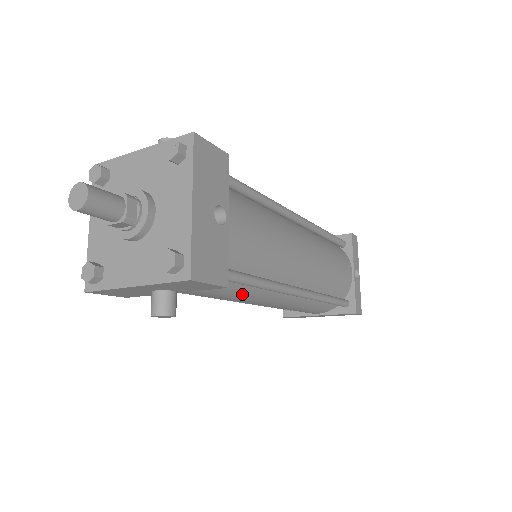
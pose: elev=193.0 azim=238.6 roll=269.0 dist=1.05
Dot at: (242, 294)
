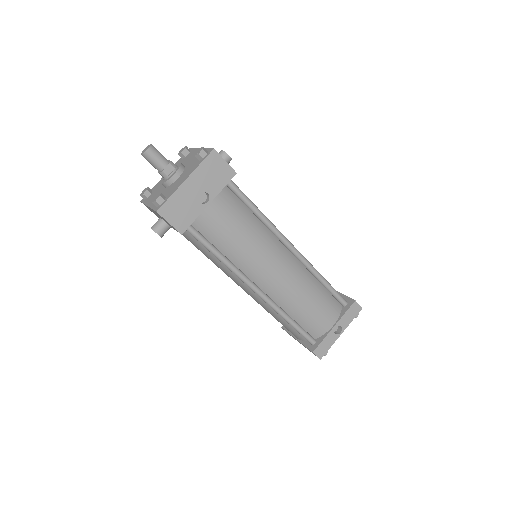
Dot at: (215, 261)
